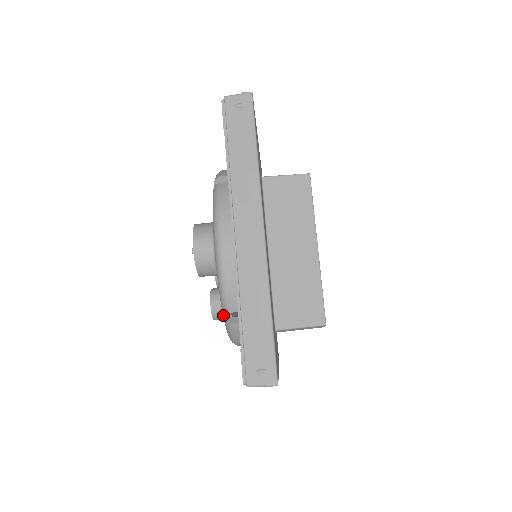
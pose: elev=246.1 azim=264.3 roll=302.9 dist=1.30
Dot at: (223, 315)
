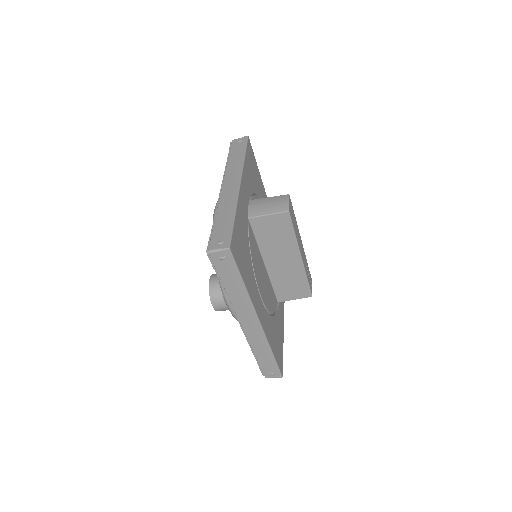
Dot at: occluded
